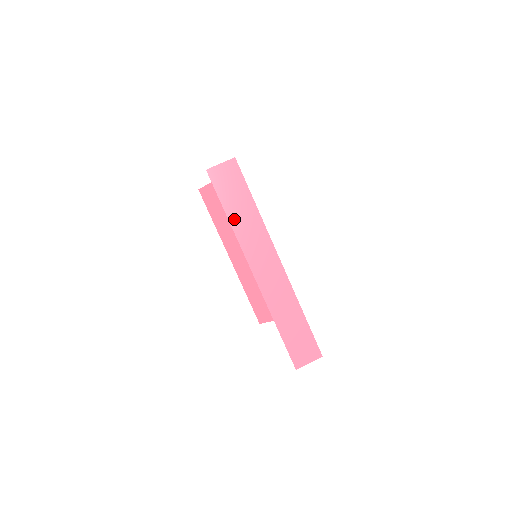
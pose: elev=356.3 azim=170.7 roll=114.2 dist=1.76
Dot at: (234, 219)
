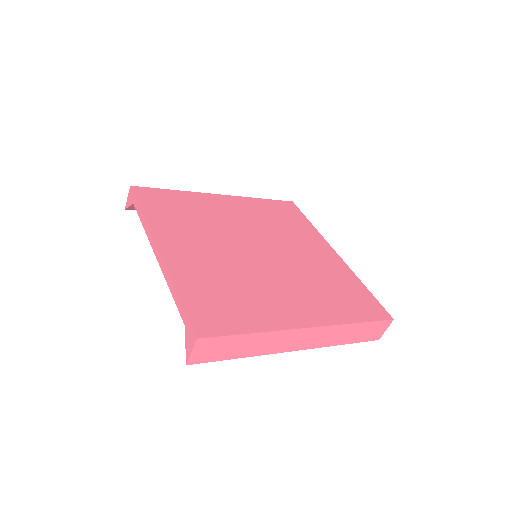
Dot at: (247, 353)
